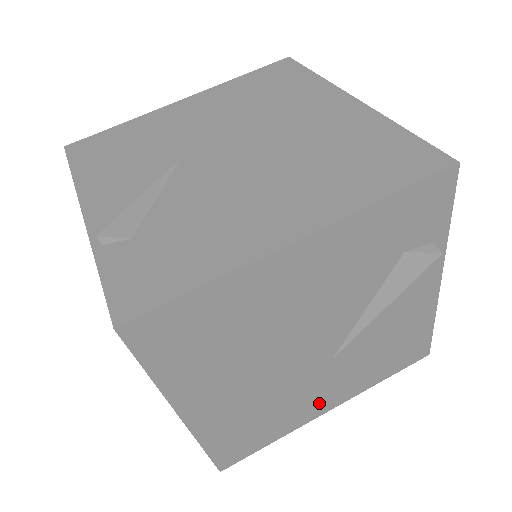
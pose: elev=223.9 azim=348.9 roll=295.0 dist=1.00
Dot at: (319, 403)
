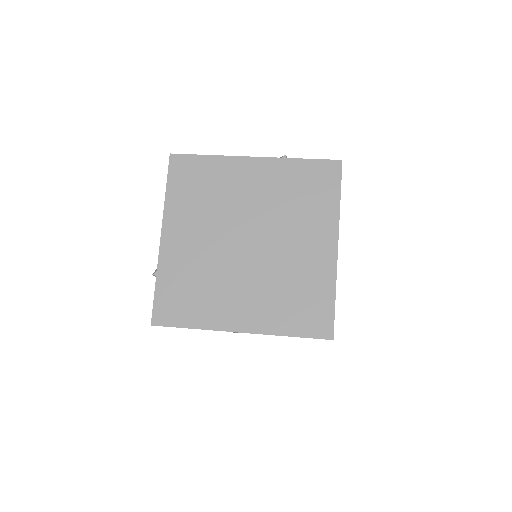
Dot at: occluded
